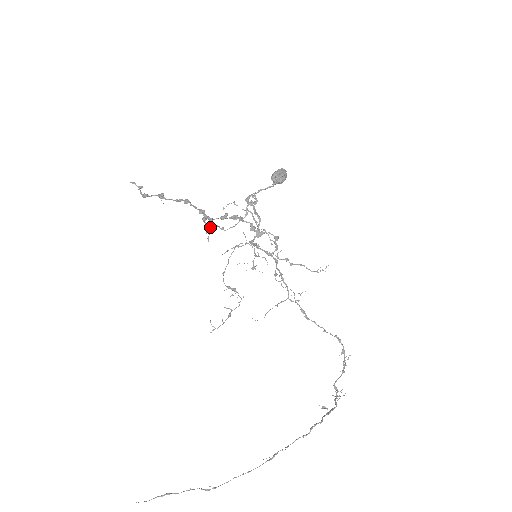
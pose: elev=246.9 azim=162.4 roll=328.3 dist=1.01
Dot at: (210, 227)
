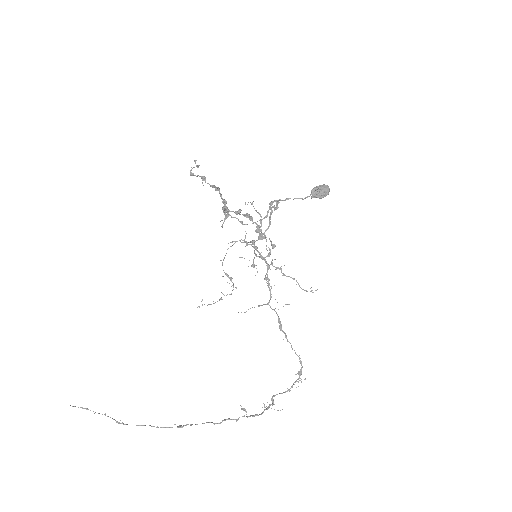
Dot at: (226, 217)
